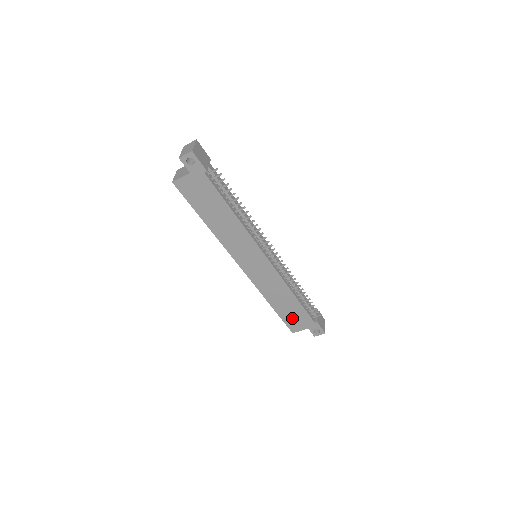
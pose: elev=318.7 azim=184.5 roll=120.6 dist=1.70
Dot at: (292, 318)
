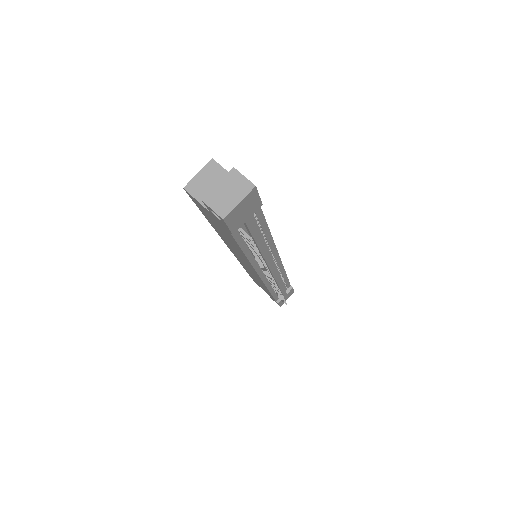
Dot at: occluded
